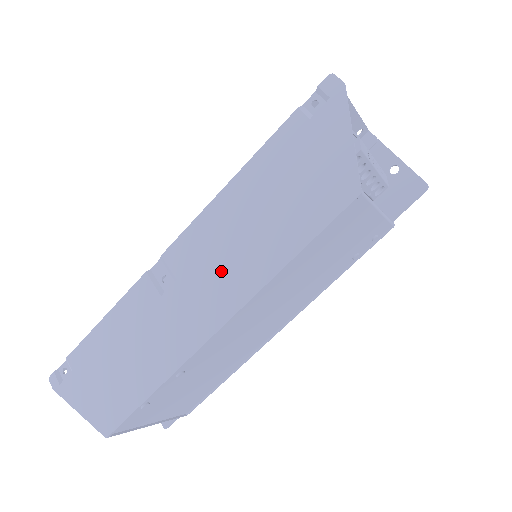
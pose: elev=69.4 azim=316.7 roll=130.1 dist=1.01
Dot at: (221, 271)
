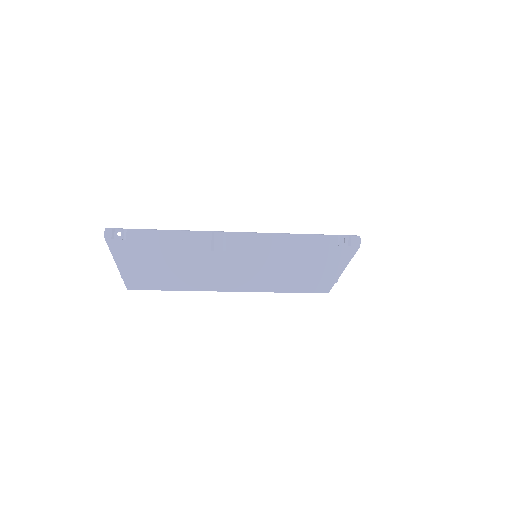
Dot at: (250, 268)
